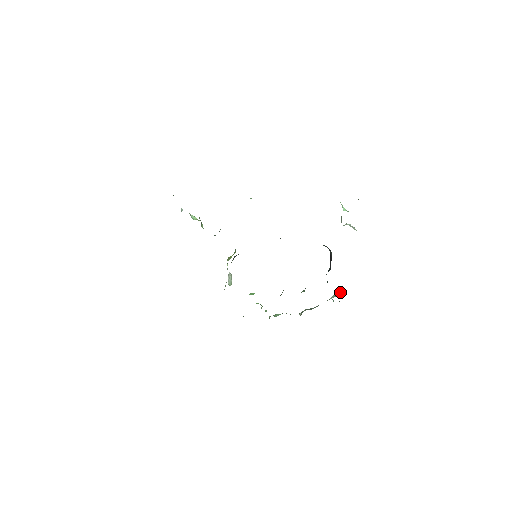
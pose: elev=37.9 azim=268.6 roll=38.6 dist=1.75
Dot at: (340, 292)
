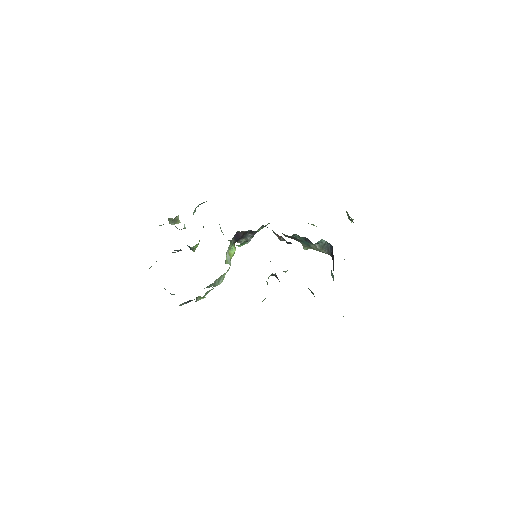
Dot at: occluded
